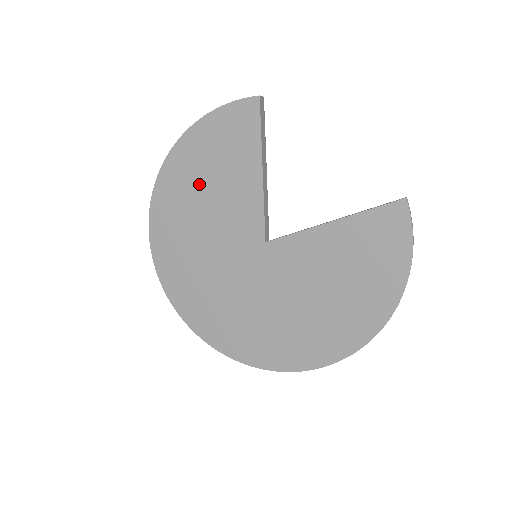
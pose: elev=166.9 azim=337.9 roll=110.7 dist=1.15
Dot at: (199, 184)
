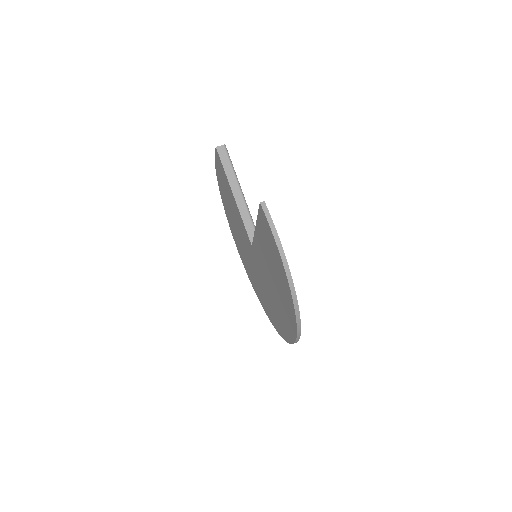
Dot at: (230, 210)
